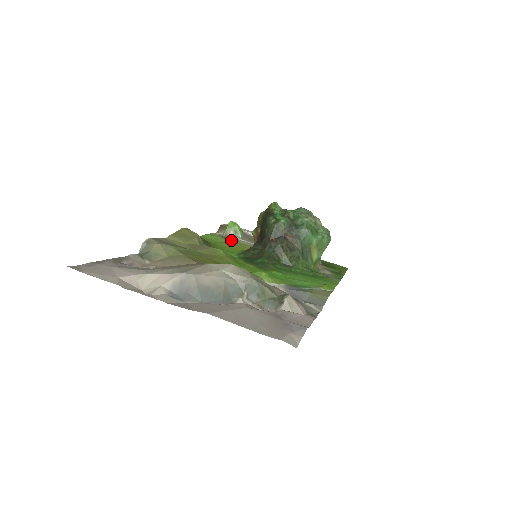
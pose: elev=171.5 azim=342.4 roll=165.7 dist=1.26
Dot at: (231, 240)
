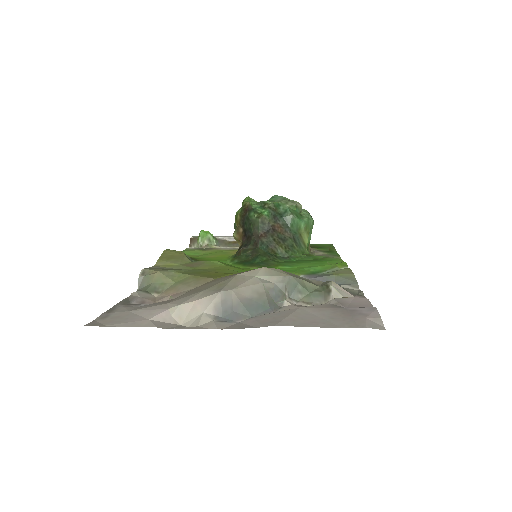
Dot at: (210, 250)
